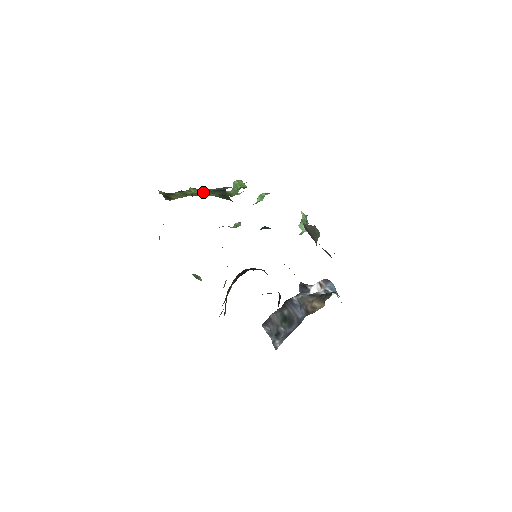
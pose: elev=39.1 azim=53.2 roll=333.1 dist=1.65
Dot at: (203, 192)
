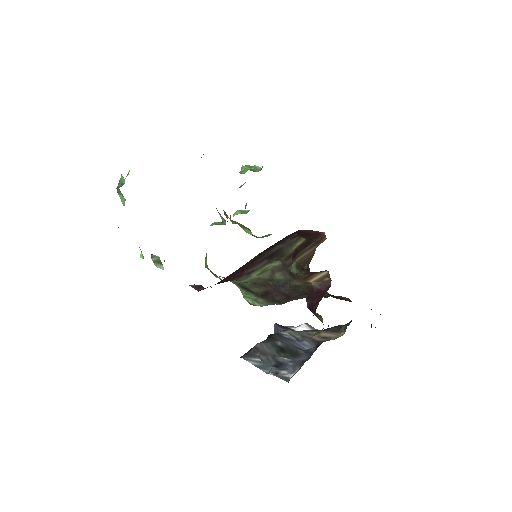
Dot at: occluded
